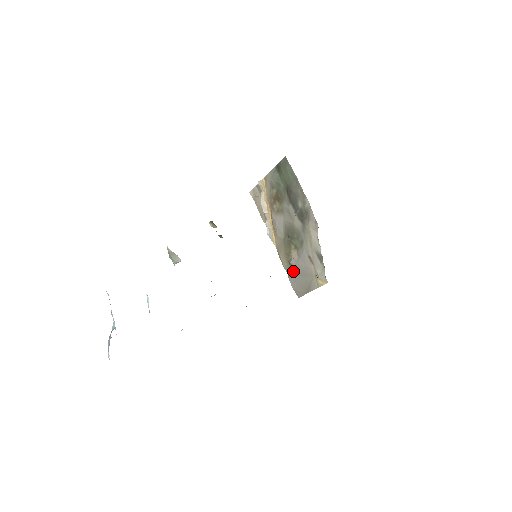
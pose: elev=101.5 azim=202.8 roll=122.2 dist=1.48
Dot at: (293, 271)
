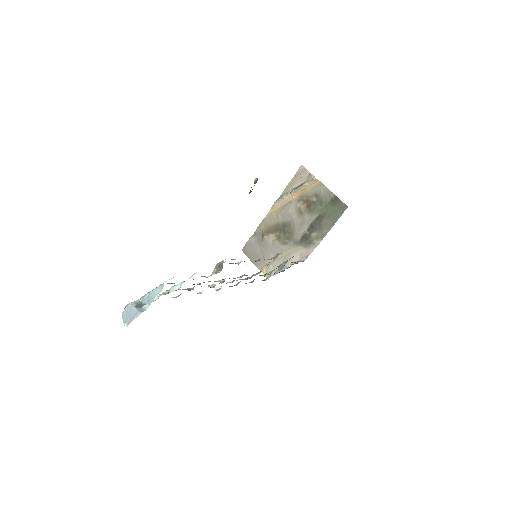
Dot at: (259, 239)
